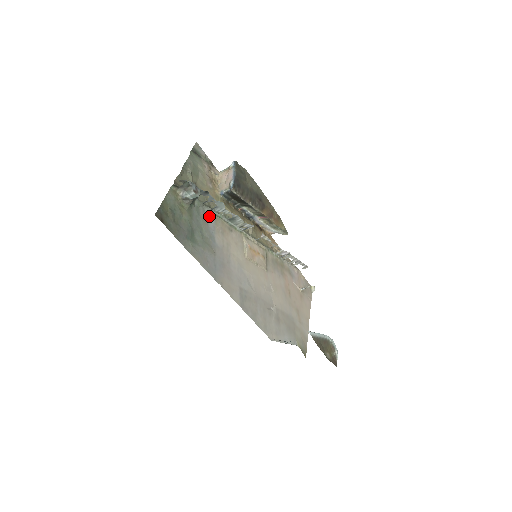
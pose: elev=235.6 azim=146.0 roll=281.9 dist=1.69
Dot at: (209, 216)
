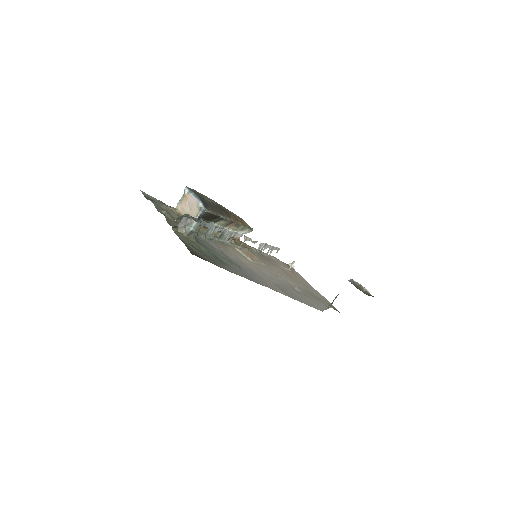
Dot at: (208, 242)
